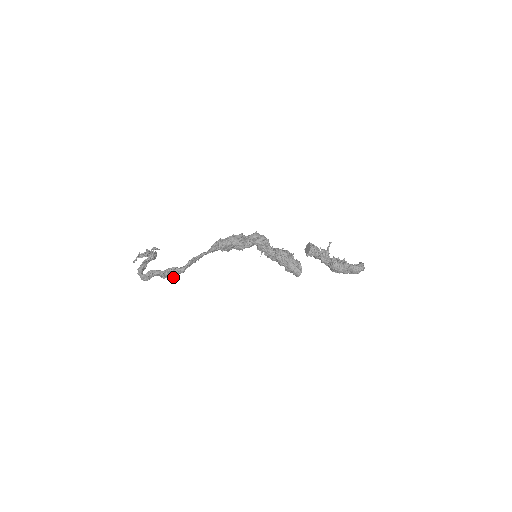
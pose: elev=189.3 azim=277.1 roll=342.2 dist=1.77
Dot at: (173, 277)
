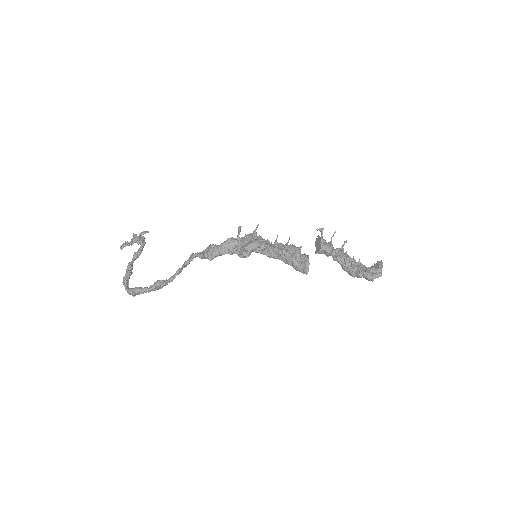
Dot at: occluded
